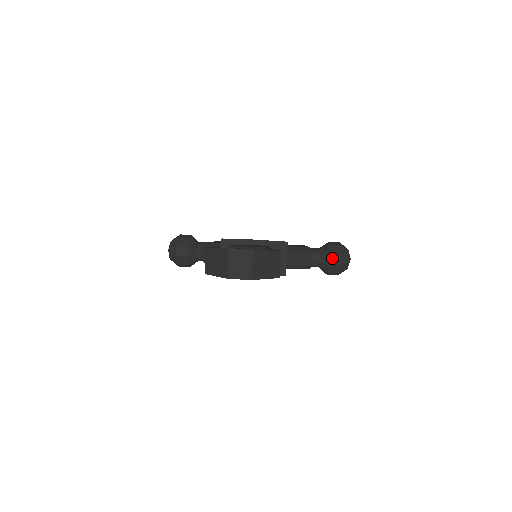
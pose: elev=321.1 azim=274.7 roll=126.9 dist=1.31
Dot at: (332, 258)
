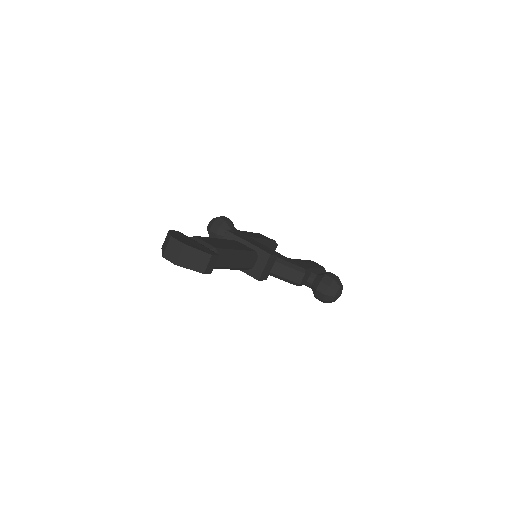
Dot at: (321, 286)
